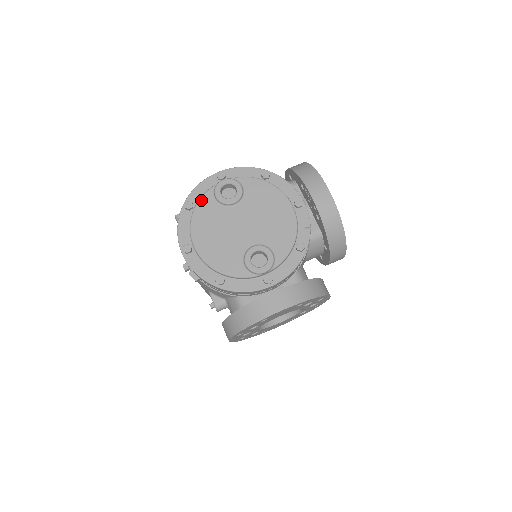
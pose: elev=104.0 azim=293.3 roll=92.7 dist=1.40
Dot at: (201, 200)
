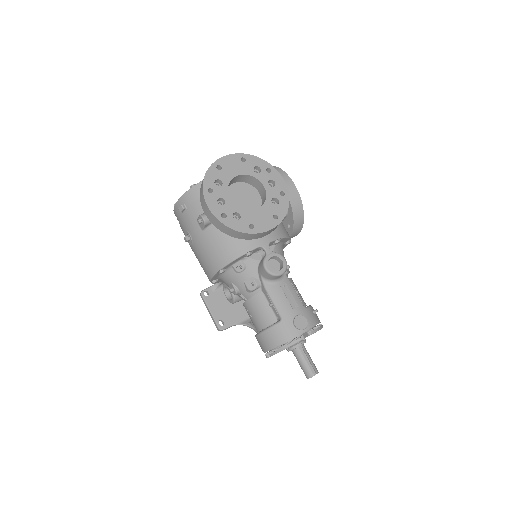
Dot at: occluded
